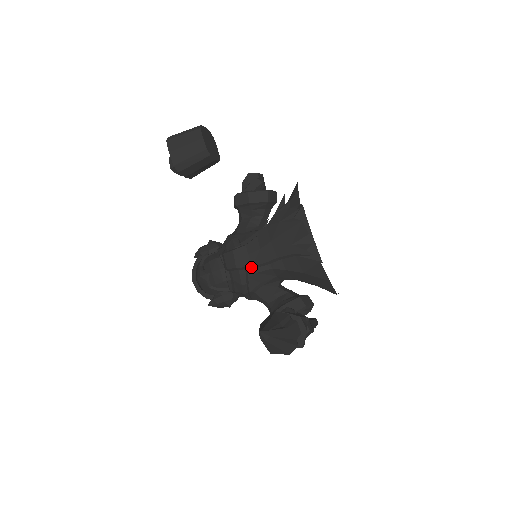
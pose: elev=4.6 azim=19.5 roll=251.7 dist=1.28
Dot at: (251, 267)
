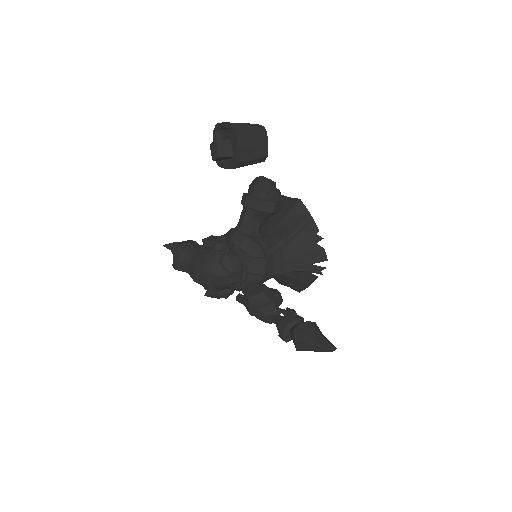
Dot at: occluded
